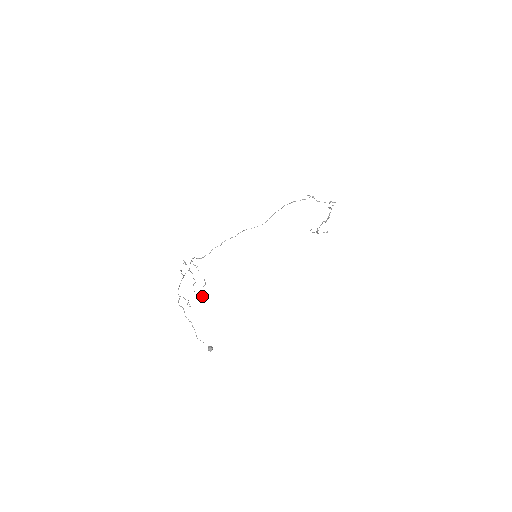
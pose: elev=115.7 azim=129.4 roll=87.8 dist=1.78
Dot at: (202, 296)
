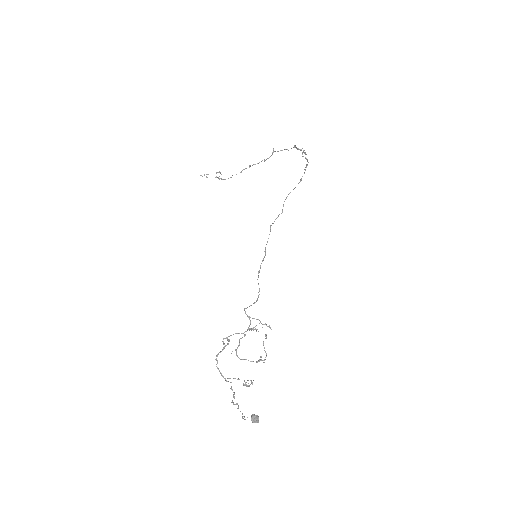
Dot at: (259, 361)
